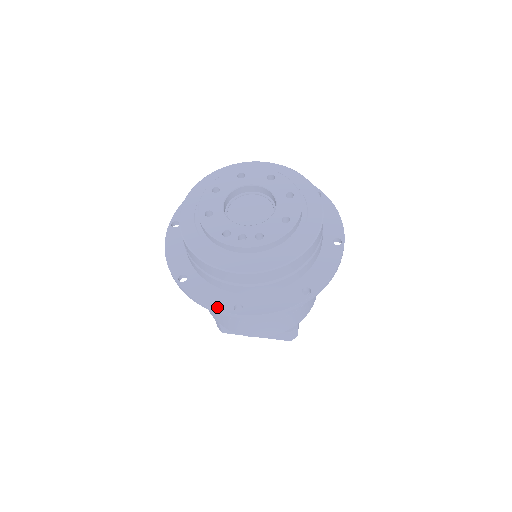
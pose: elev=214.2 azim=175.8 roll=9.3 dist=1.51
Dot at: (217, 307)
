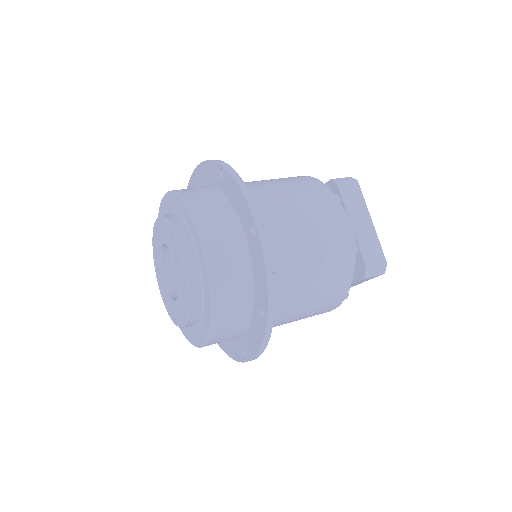
Dot at: (236, 358)
